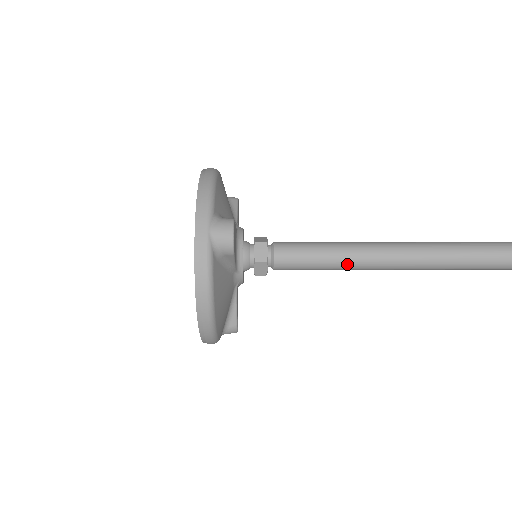
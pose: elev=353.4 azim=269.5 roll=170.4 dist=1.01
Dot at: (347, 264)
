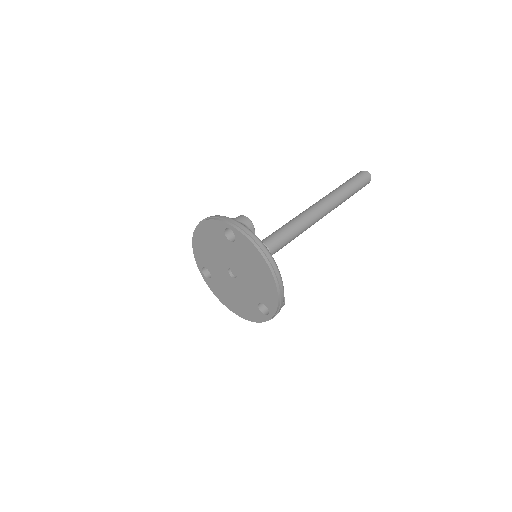
Dot at: occluded
